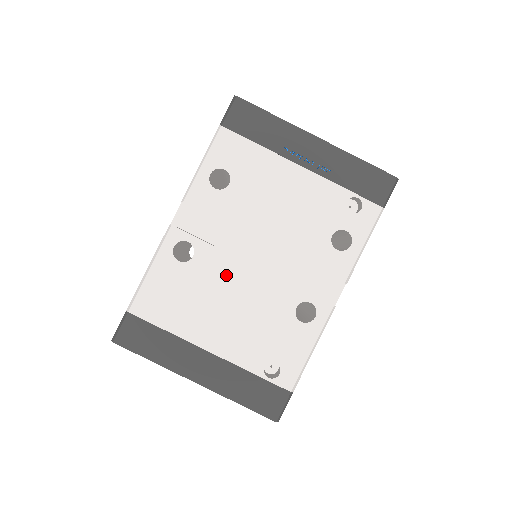
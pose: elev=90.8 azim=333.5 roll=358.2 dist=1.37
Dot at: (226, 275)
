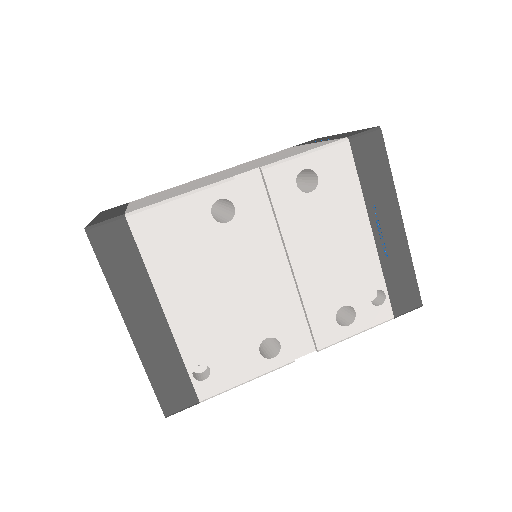
Dot at: (238, 263)
